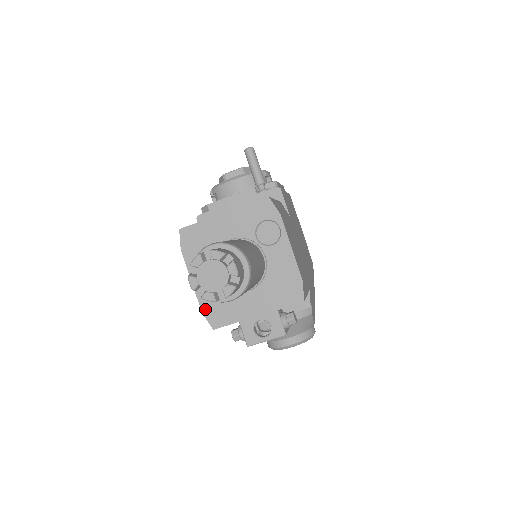
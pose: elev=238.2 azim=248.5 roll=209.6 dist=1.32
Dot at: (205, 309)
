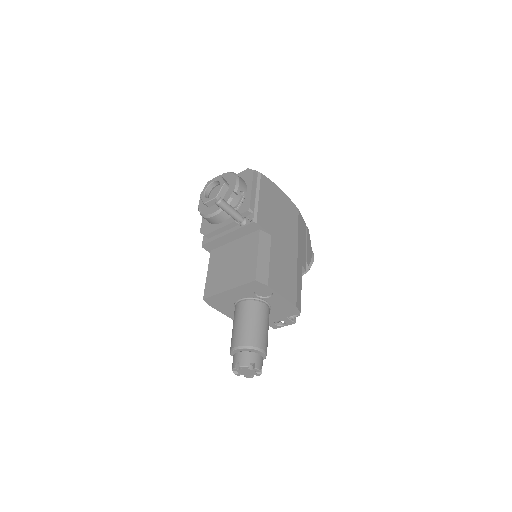
Dot at: occluded
